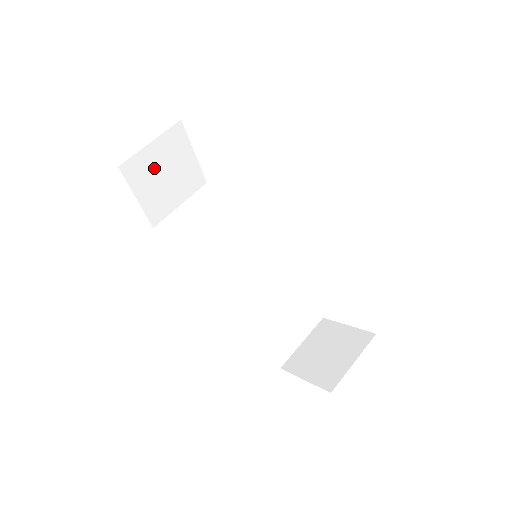
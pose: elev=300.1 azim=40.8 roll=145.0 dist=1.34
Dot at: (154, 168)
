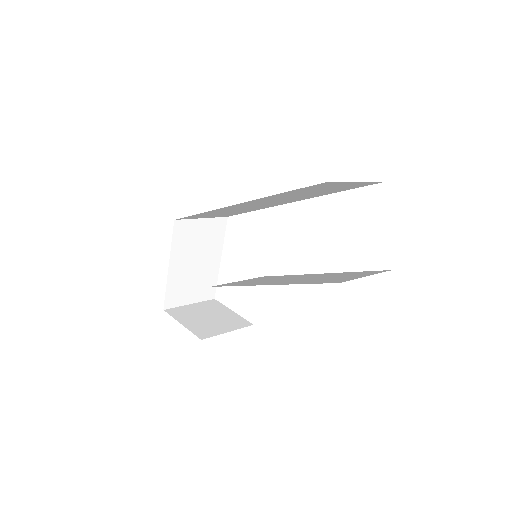
Dot at: (196, 314)
